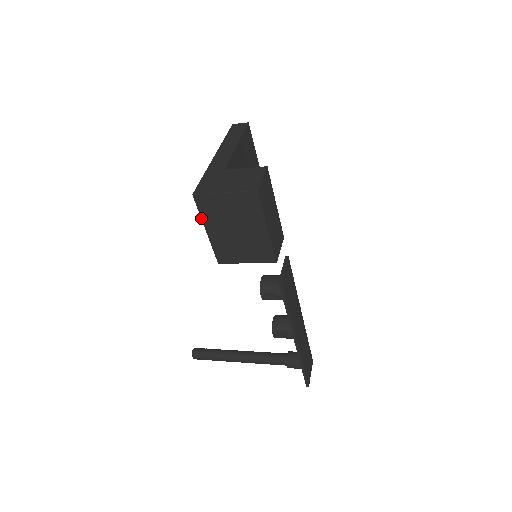
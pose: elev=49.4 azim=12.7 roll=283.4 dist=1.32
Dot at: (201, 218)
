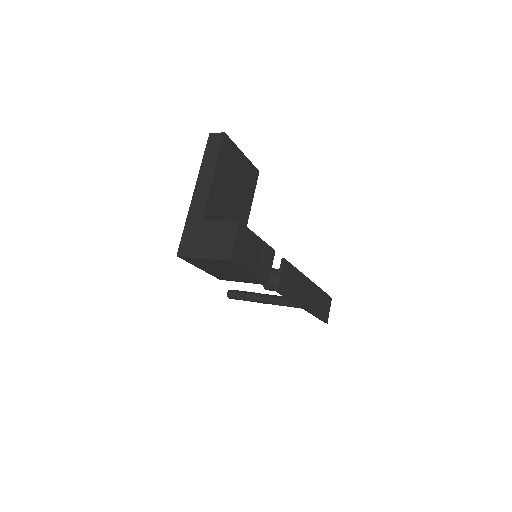
Dot at: occluded
